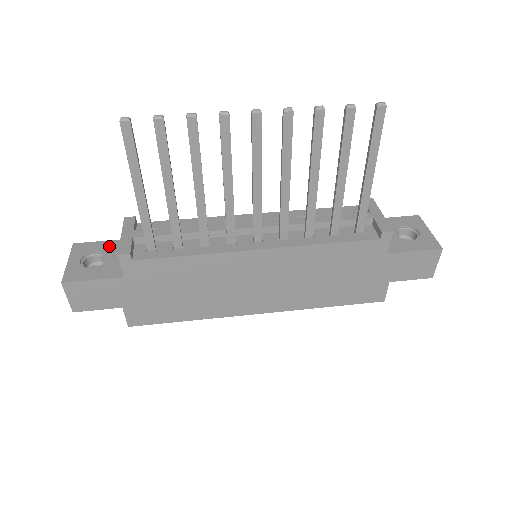
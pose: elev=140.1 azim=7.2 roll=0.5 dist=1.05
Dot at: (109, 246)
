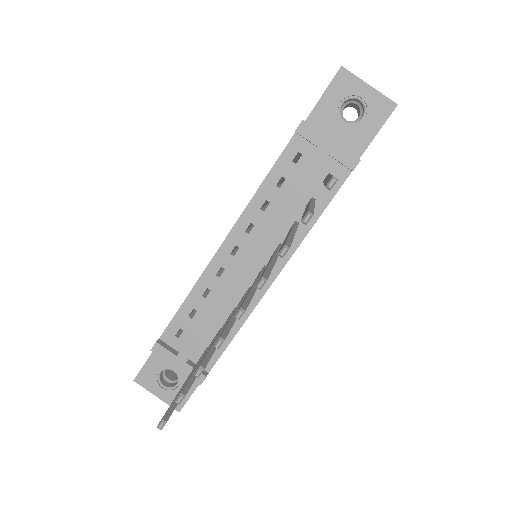
Dot at: (158, 360)
